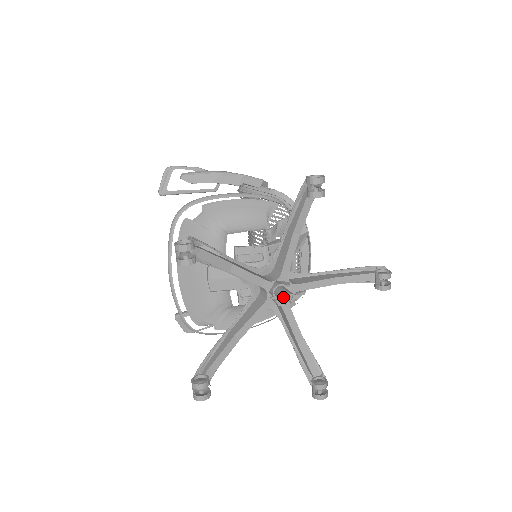
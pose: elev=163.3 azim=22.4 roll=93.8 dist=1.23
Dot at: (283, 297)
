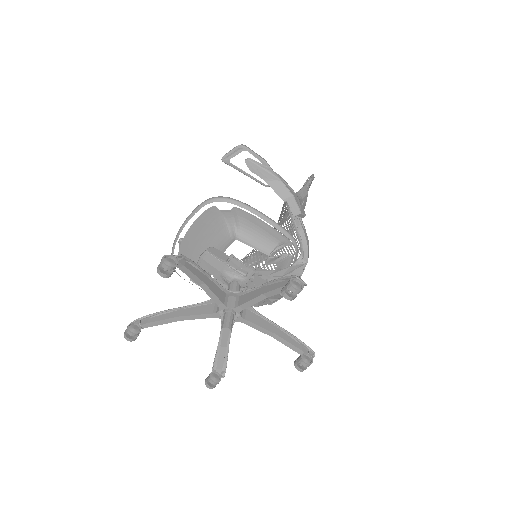
Dot at: (223, 325)
